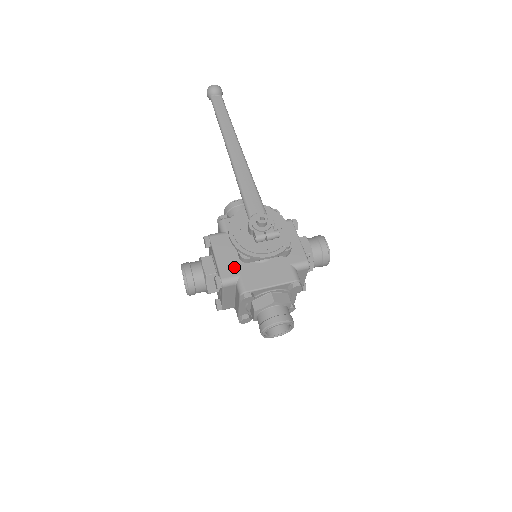
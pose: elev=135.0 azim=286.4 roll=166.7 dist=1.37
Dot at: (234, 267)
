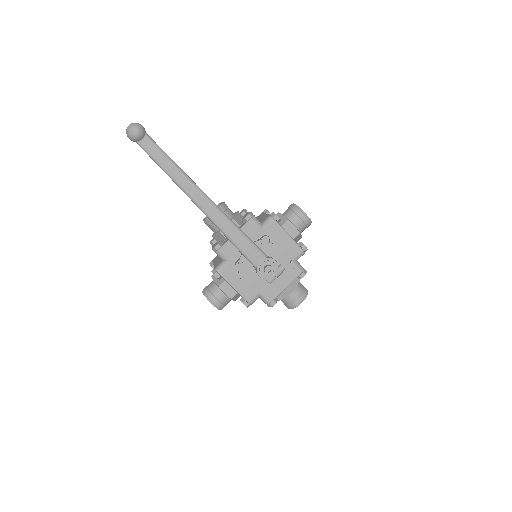
Dot at: occluded
